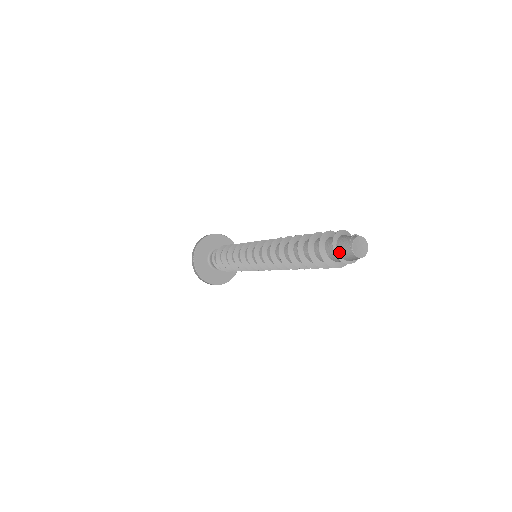
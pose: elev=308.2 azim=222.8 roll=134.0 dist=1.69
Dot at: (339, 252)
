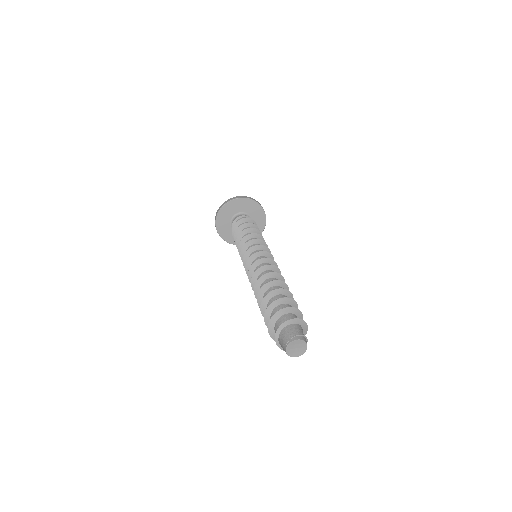
Dot at: (279, 337)
